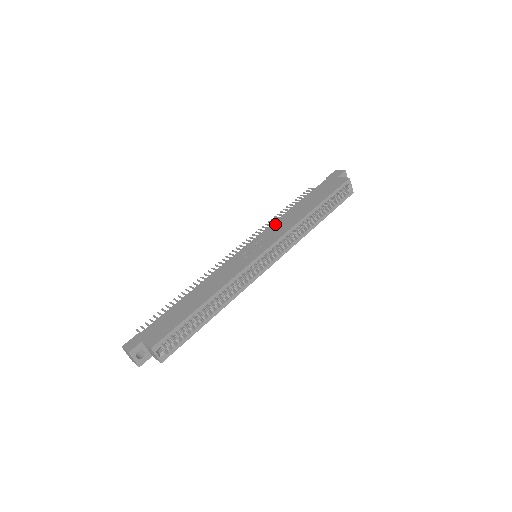
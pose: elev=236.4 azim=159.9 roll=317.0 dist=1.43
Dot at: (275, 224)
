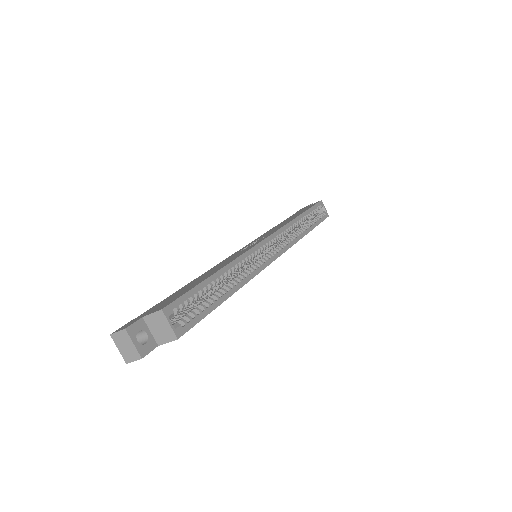
Dot at: (265, 233)
